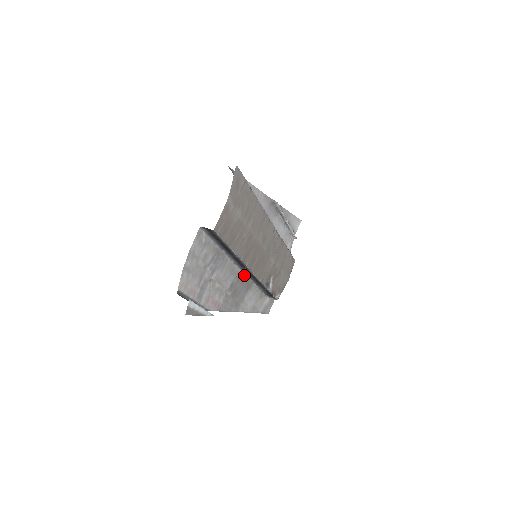
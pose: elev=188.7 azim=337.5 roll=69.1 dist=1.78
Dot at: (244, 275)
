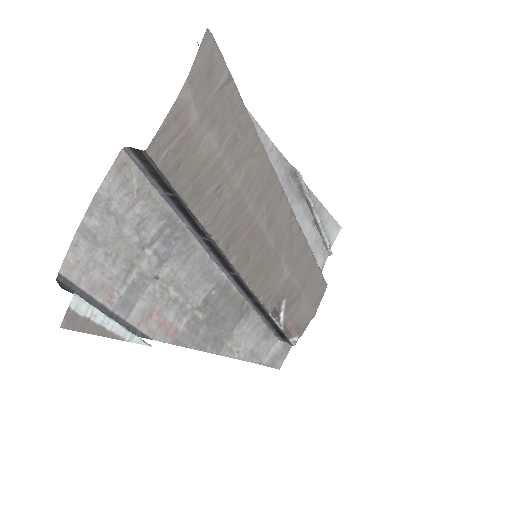
Dot at: (233, 288)
